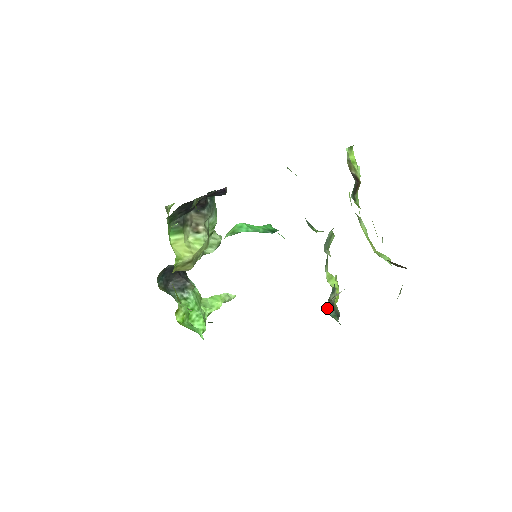
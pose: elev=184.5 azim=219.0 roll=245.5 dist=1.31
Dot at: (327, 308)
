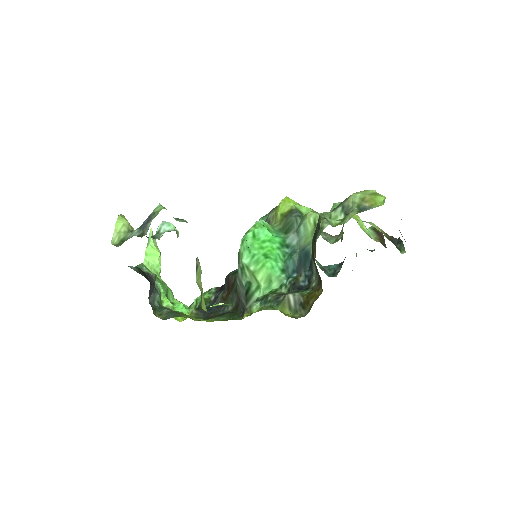
Dot at: occluded
